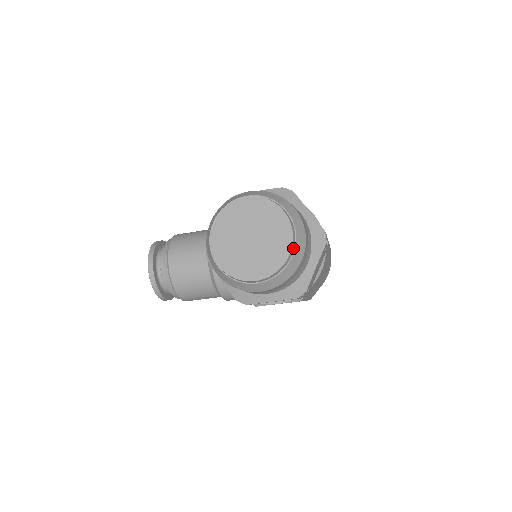
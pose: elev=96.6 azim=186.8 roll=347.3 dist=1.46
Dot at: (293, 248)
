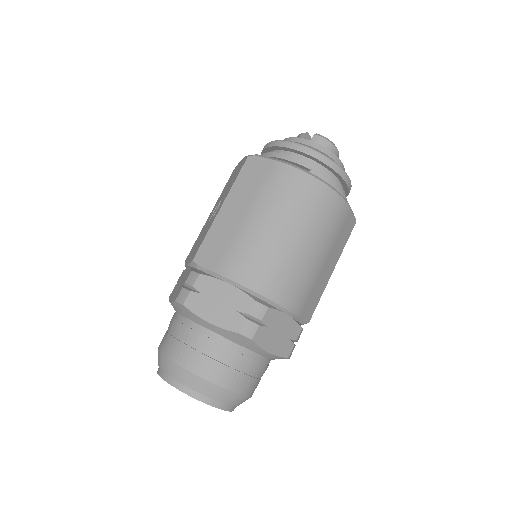
Dot at: (219, 403)
